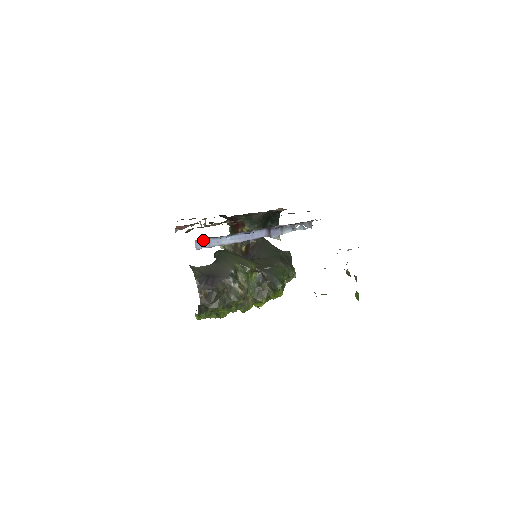
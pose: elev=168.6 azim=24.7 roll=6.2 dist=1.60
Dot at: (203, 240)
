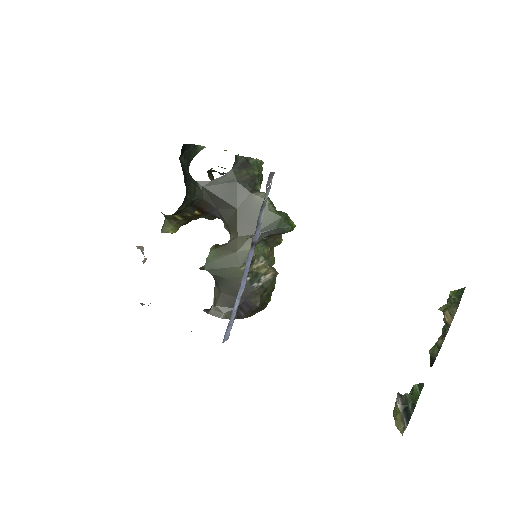
Dot at: (225, 333)
